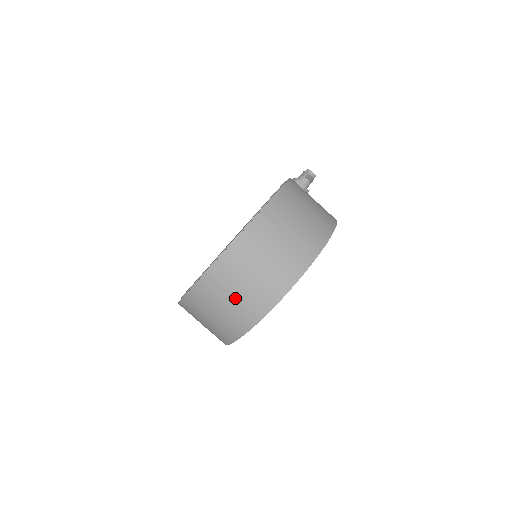
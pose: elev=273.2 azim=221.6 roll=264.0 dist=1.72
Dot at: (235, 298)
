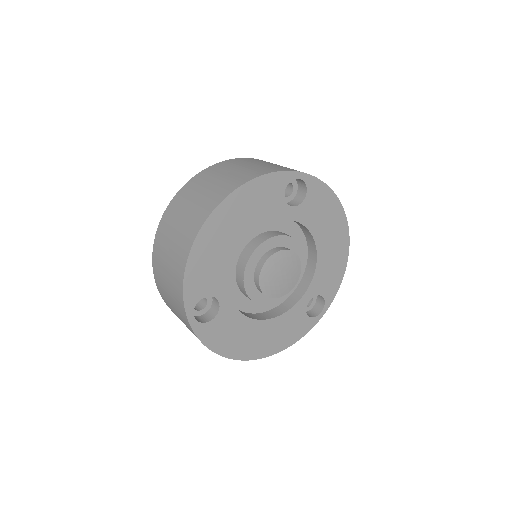
Dot at: (196, 200)
